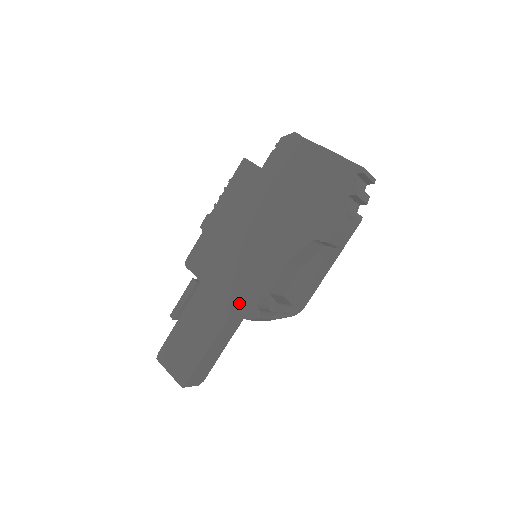
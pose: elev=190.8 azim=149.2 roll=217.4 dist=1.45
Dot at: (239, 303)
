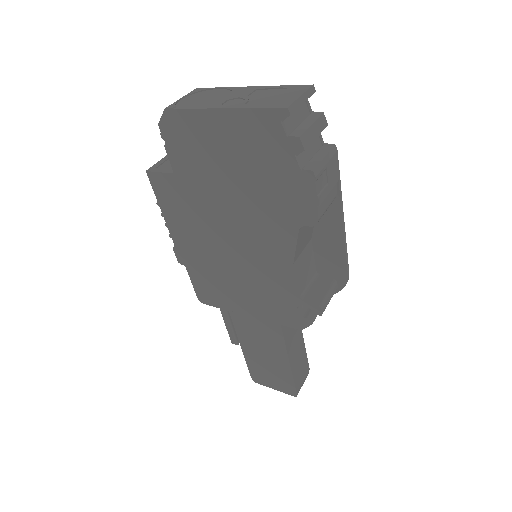
Dot at: (281, 318)
